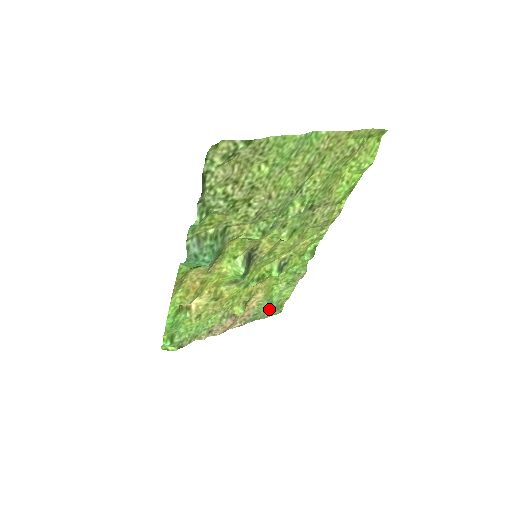
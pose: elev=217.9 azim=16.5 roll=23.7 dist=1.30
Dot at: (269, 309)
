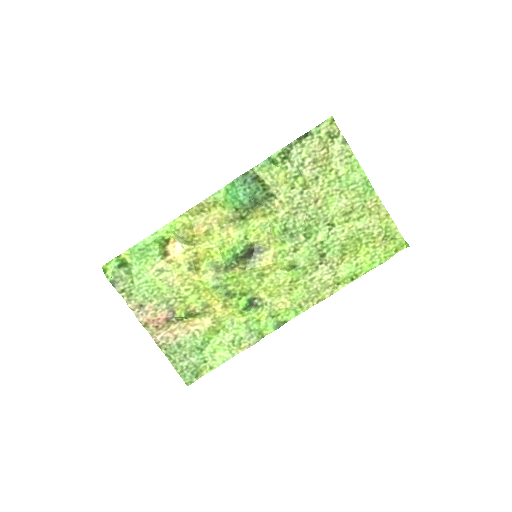
Dot at: (190, 359)
